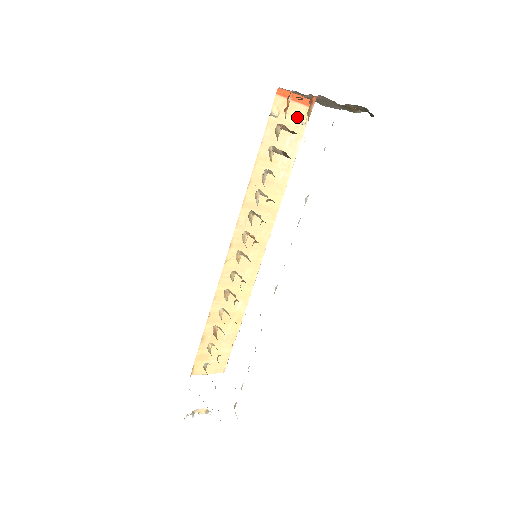
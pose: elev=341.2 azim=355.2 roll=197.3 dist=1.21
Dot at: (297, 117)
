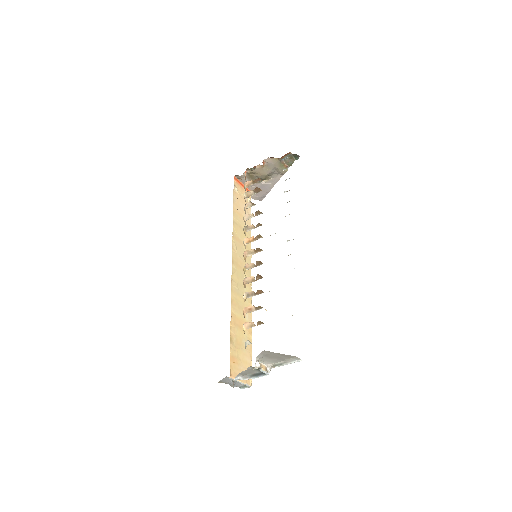
Dot at: occluded
